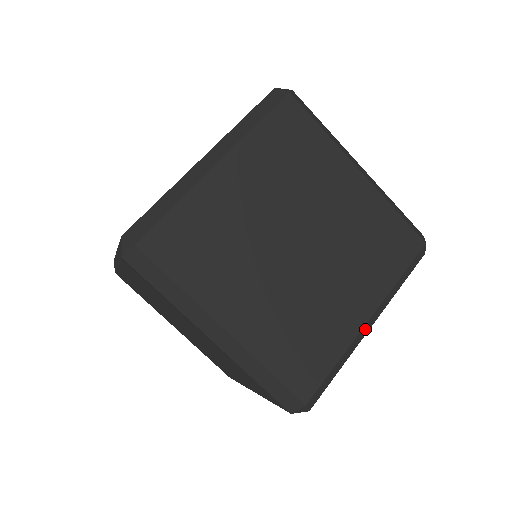
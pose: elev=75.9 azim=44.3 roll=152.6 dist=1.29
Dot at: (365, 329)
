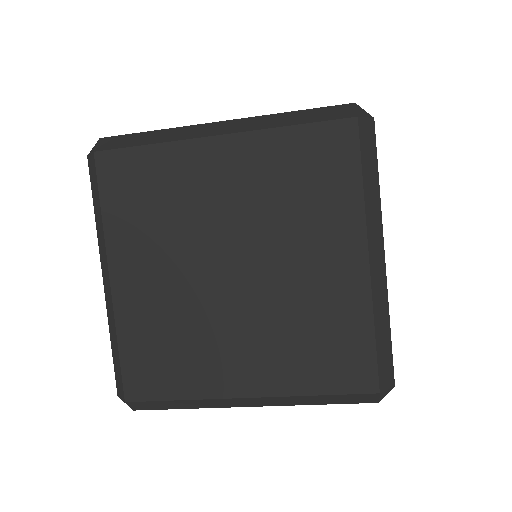
Dot at: (376, 269)
